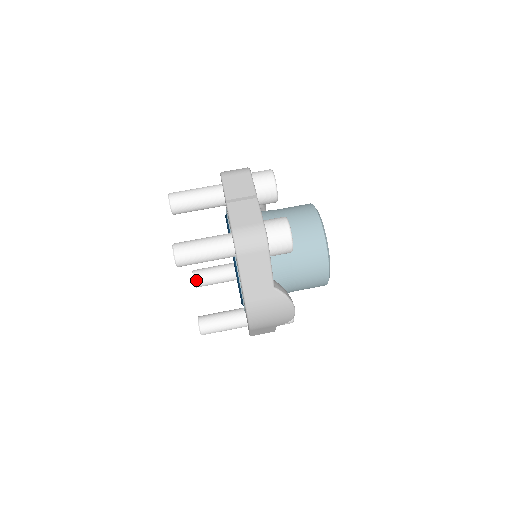
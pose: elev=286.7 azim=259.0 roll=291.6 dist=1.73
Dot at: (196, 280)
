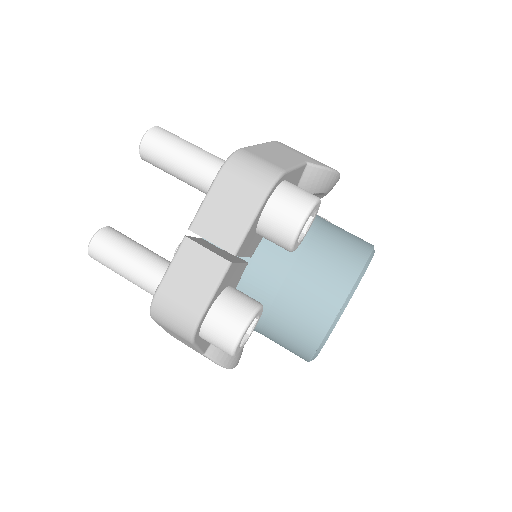
Dot at: occluded
